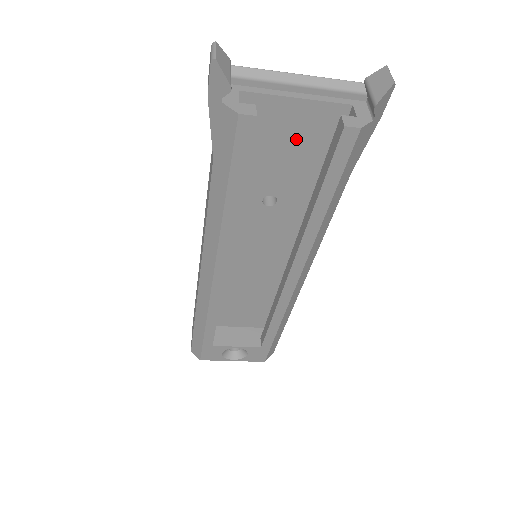
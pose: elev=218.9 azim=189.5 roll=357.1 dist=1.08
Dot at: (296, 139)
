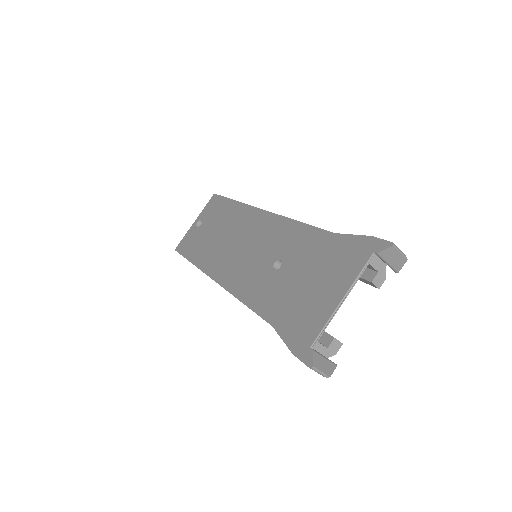
Dot at: occluded
